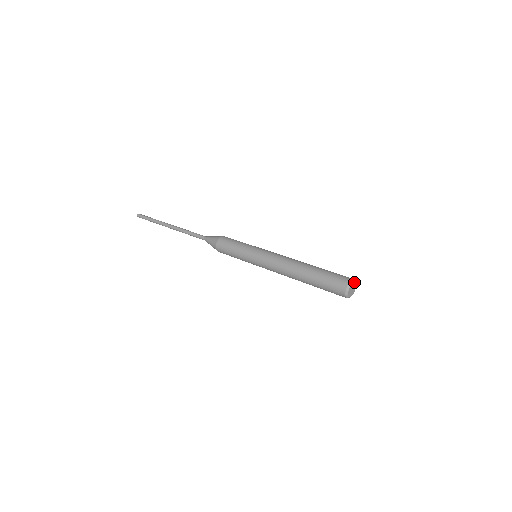
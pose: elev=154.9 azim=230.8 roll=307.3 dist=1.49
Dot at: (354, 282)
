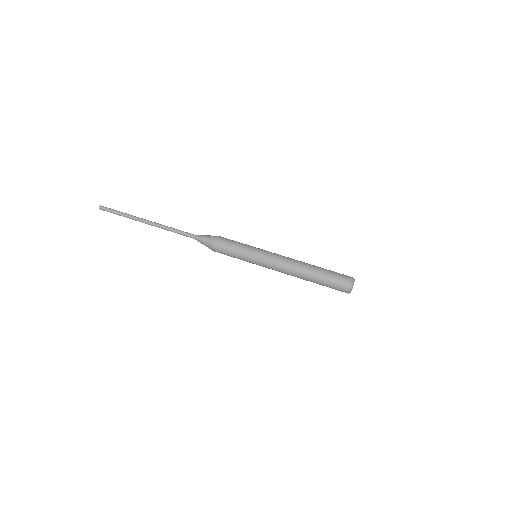
Dot at: (354, 280)
